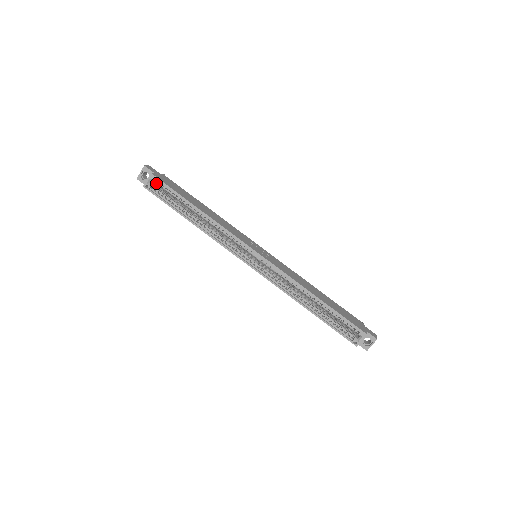
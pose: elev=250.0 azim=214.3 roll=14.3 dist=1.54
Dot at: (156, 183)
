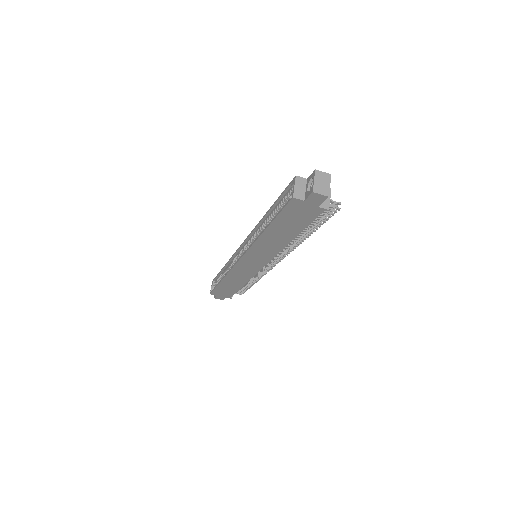
Dot at: (215, 284)
